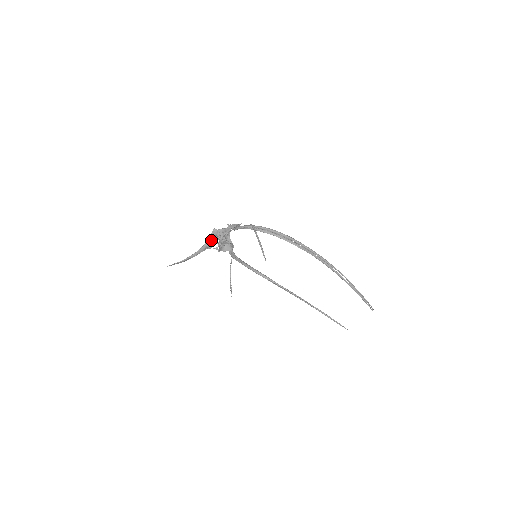
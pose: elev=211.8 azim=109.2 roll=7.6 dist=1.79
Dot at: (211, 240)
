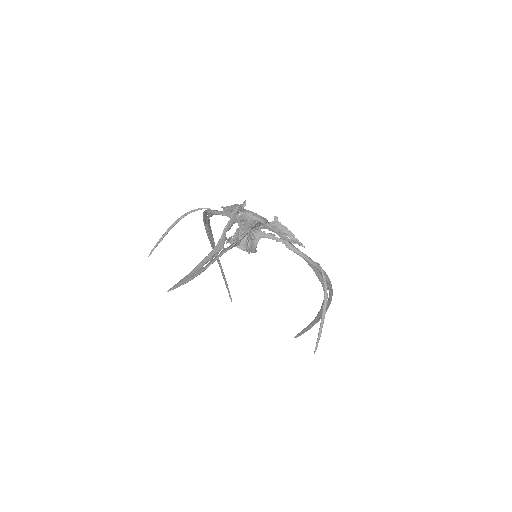
Dot at: (242, 238)
